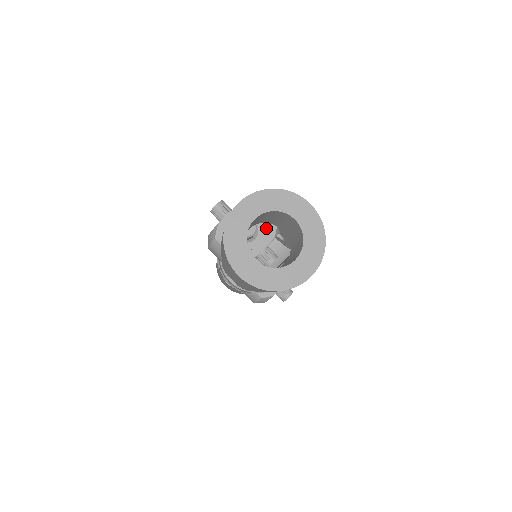
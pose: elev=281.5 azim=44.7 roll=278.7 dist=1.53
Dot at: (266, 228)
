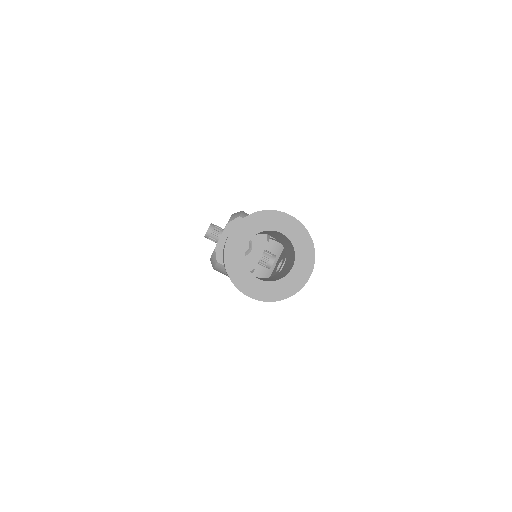
Dot at: (258, 237)
